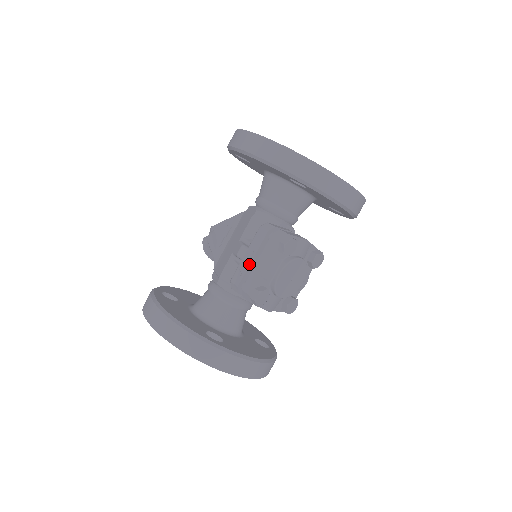
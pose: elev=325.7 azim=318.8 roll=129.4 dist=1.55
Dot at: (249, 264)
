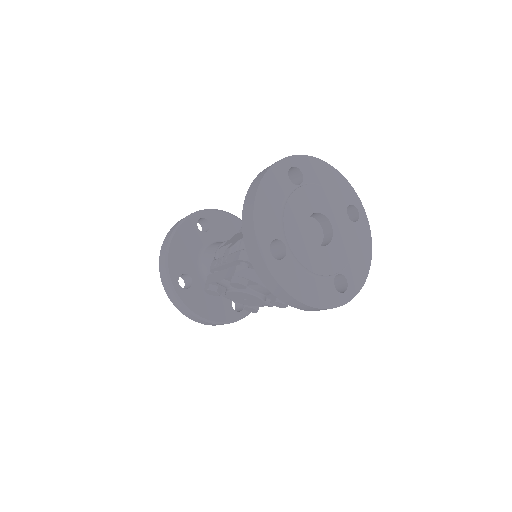
Dot at: (220, 265)
